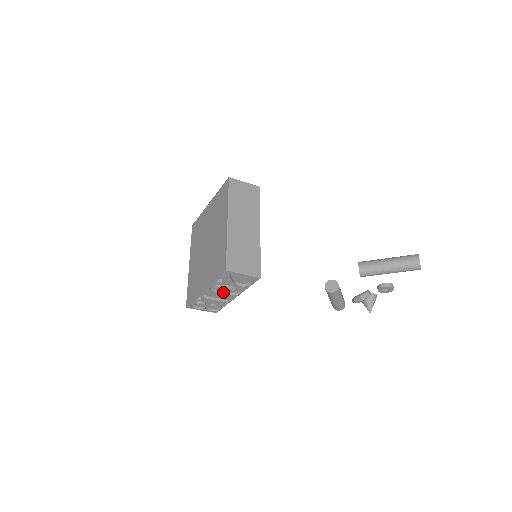
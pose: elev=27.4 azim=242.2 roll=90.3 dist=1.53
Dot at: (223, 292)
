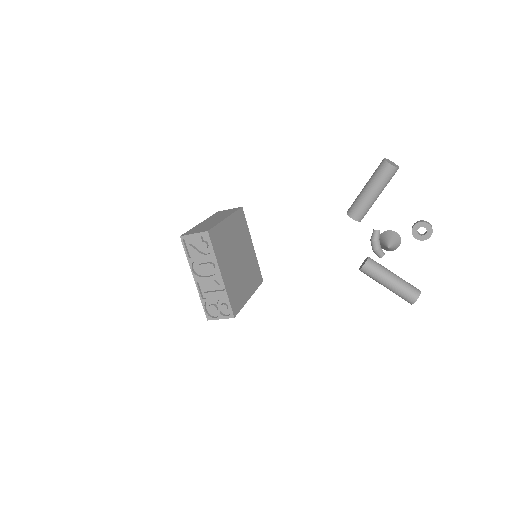
Dot at: (210, 276)
